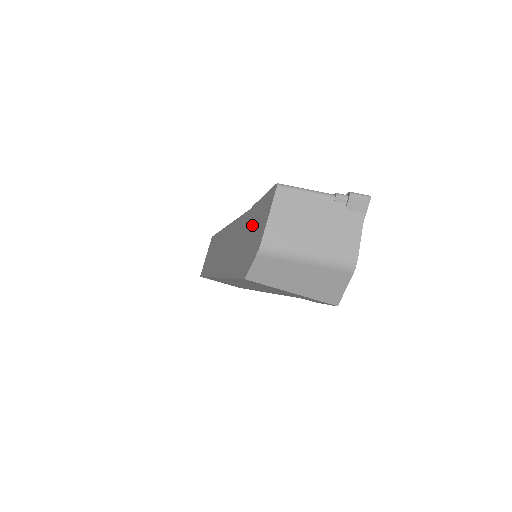
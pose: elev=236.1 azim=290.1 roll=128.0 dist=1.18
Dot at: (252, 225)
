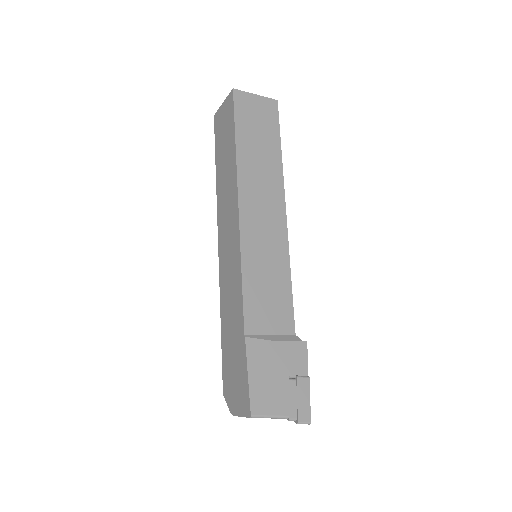
Dot at: (238, 365)
